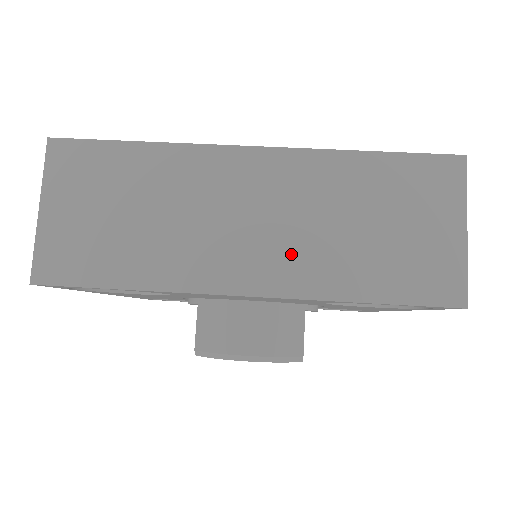
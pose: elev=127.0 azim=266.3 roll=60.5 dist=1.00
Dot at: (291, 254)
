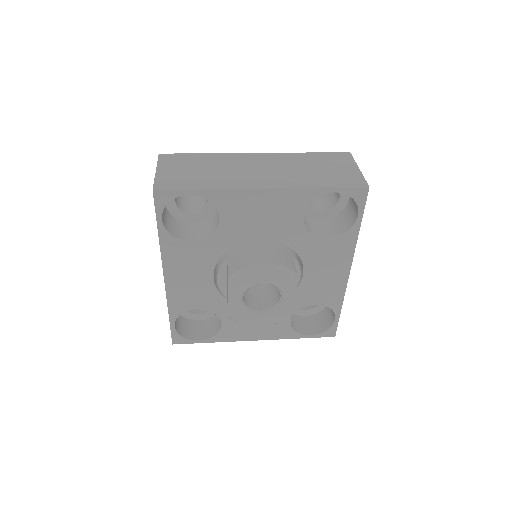
Dot at: (282, 177)
